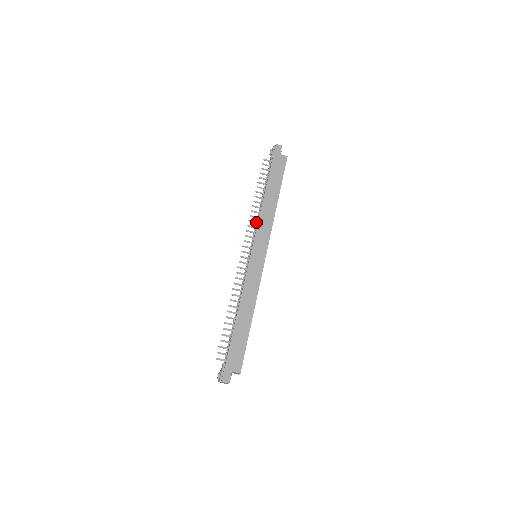
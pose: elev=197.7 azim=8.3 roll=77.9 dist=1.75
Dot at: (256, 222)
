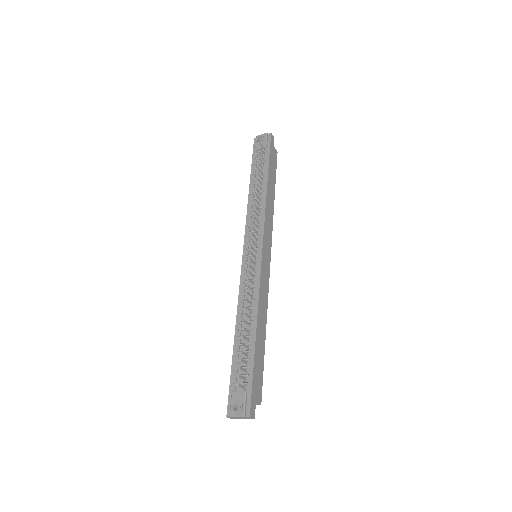
Dot at: (259, 215)
